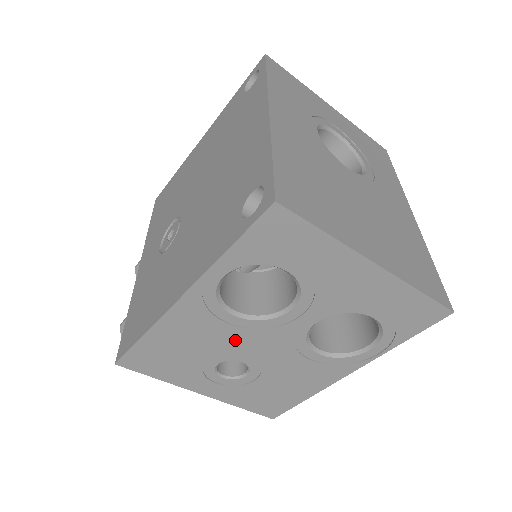
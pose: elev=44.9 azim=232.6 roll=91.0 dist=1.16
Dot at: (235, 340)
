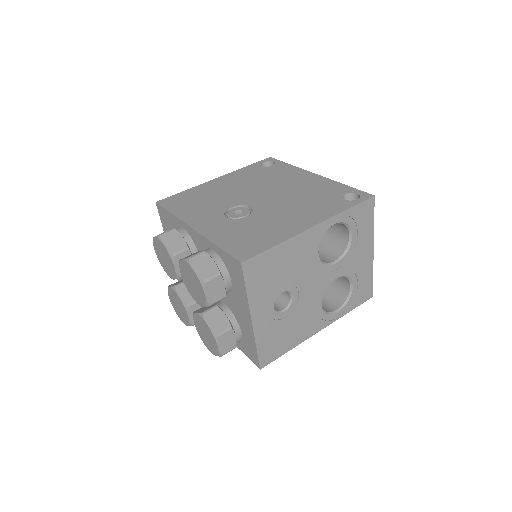
Dot at: (305, 274)
